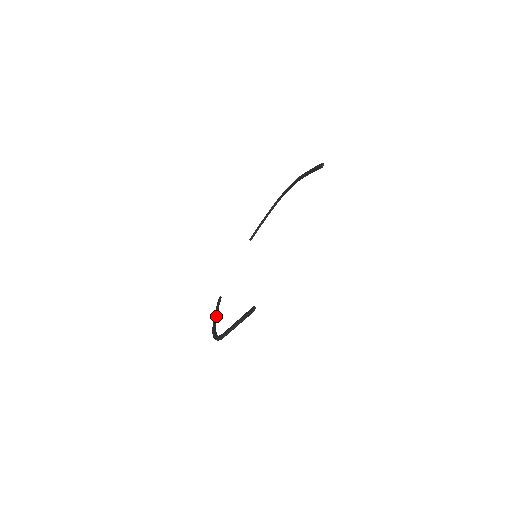
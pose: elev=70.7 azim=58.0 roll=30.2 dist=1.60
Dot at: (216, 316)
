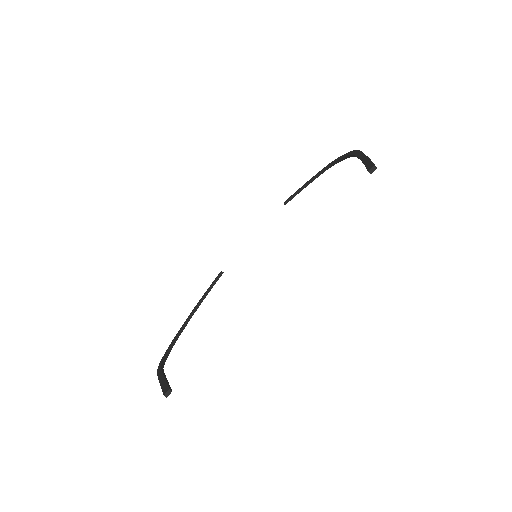
Dot at: (198, 306)
